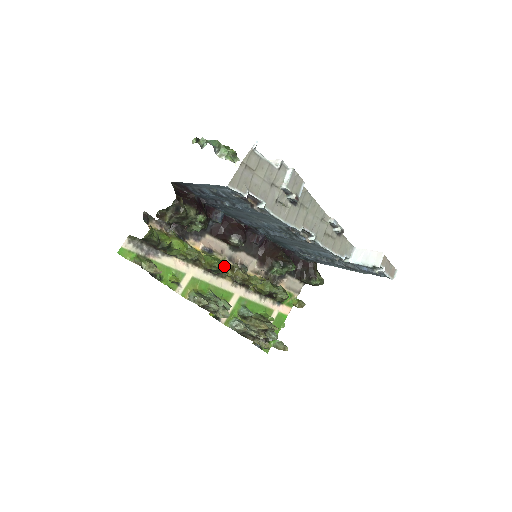
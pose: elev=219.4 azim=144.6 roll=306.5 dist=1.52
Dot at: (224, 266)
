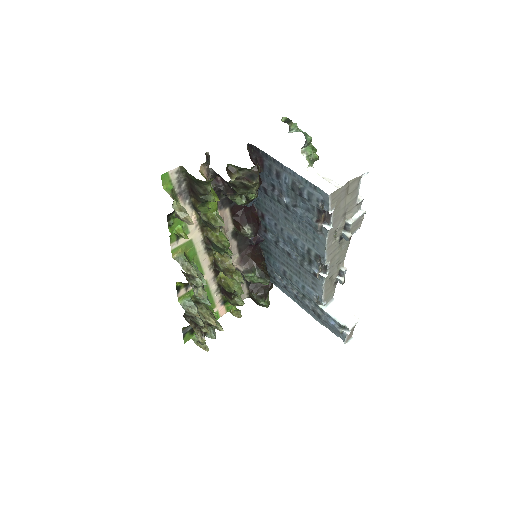
Dot at: (229, 249)
